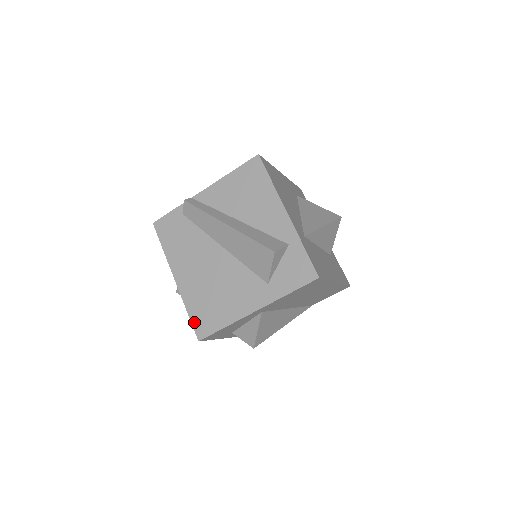
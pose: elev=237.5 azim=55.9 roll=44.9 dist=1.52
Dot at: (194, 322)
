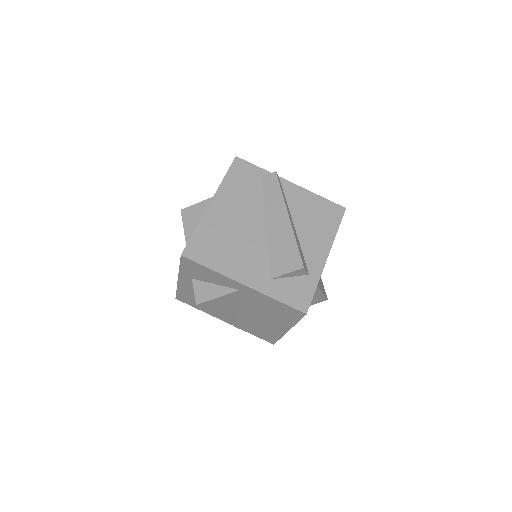
Dot at: (193, 241)
